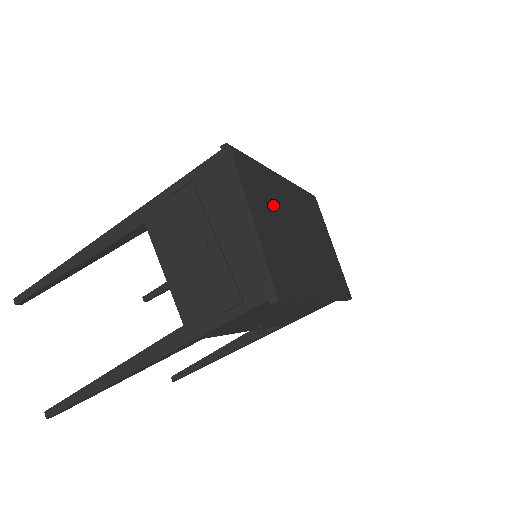
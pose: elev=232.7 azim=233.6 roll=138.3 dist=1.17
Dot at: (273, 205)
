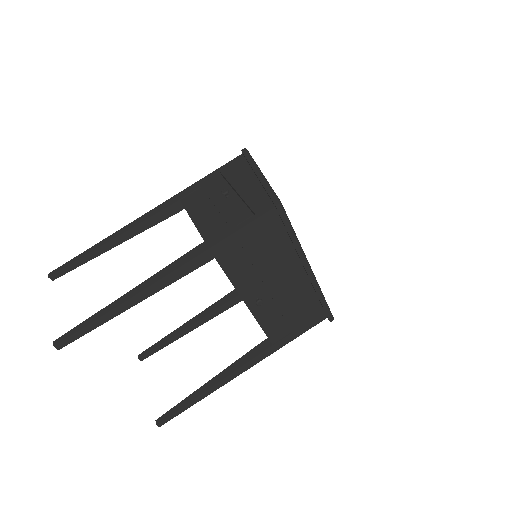
Dot at: occluded
